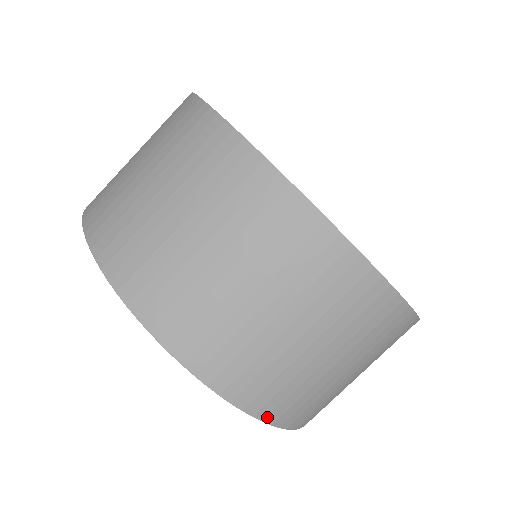
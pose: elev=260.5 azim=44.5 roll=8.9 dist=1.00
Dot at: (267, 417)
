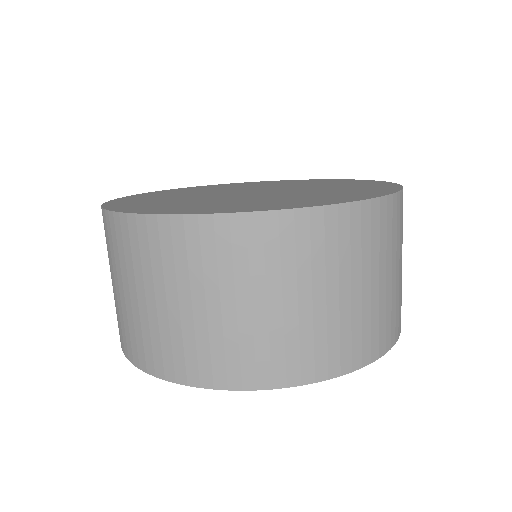
Dot at: (214, 384)
